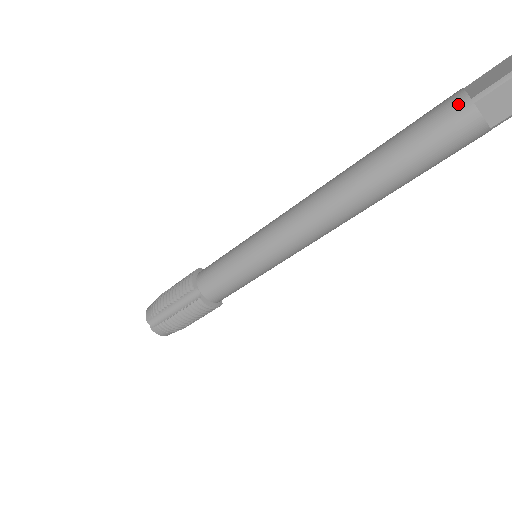
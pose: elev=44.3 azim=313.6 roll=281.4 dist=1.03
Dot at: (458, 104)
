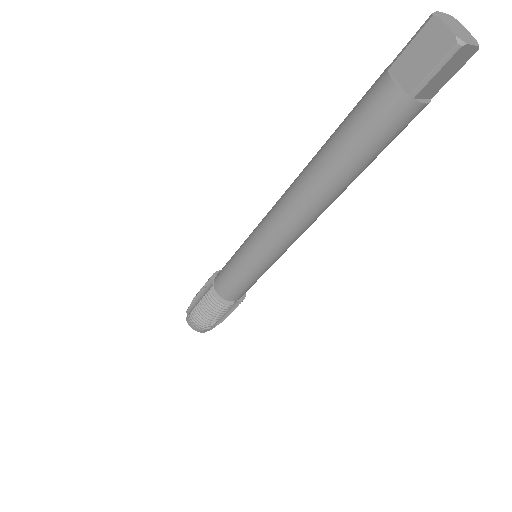
Dot at: (380, 76)
